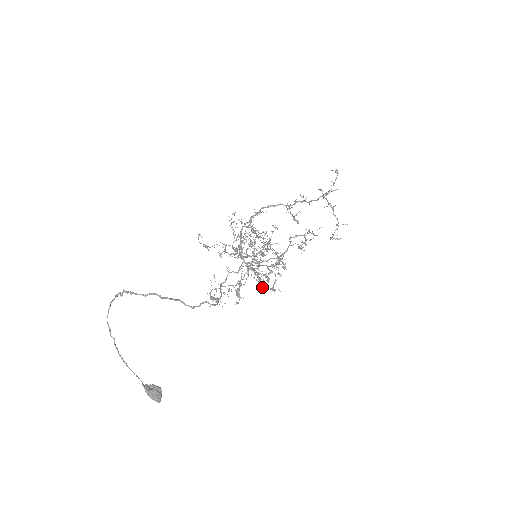
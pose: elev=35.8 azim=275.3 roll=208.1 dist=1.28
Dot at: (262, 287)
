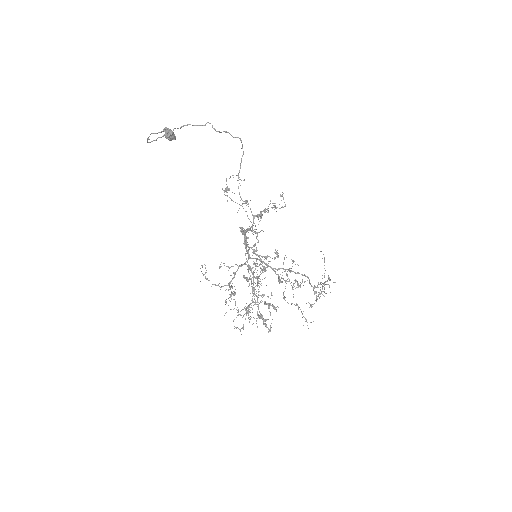
Dot at: occluded
